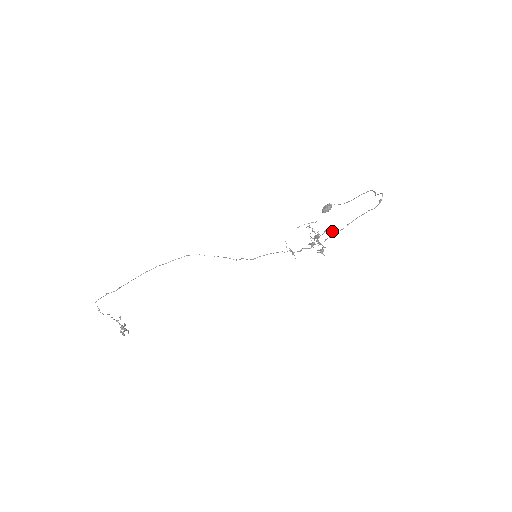
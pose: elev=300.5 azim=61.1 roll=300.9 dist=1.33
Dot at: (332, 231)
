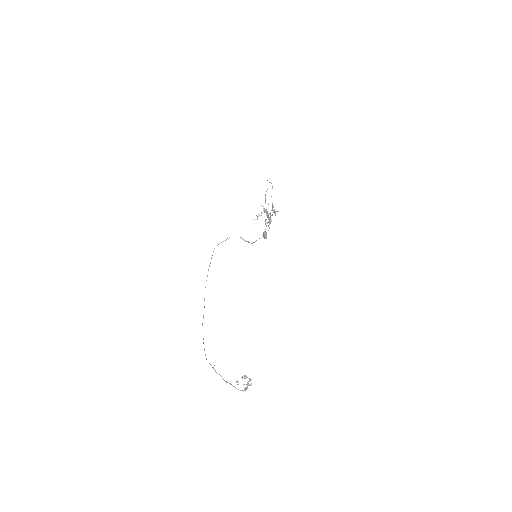
Dot at: (268, 204)
